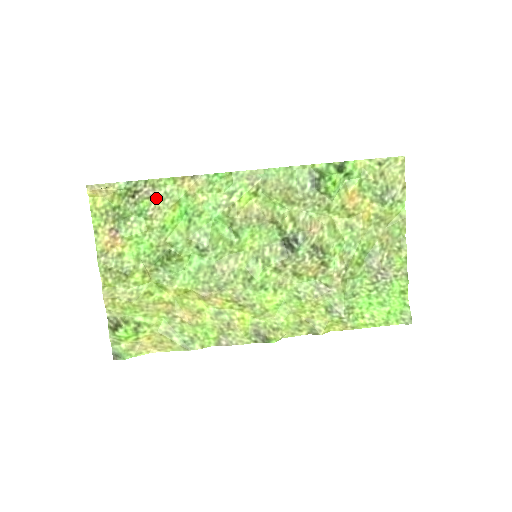
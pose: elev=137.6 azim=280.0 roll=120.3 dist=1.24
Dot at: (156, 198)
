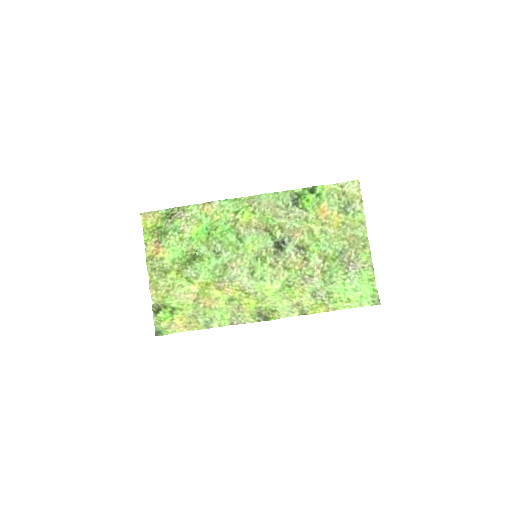
Dot at: (185, 218)
